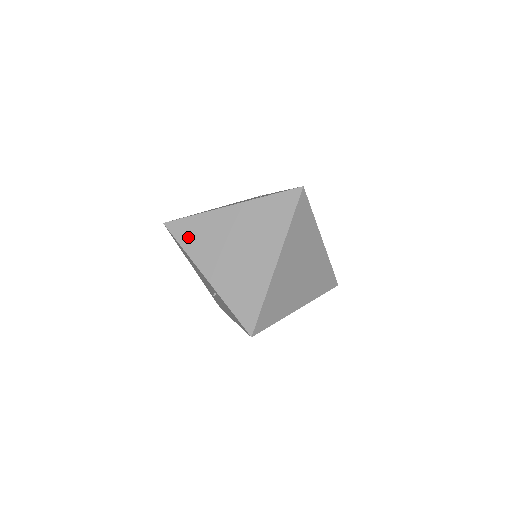
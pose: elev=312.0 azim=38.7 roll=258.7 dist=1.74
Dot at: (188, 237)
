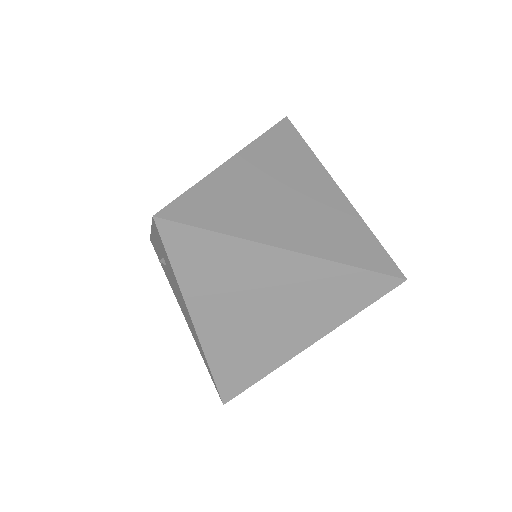
Dot at: occluded
